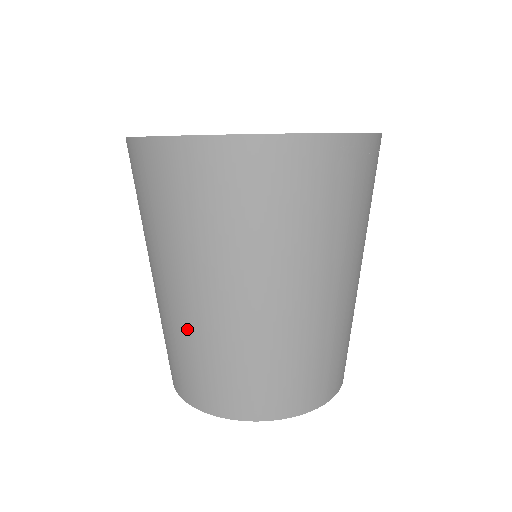
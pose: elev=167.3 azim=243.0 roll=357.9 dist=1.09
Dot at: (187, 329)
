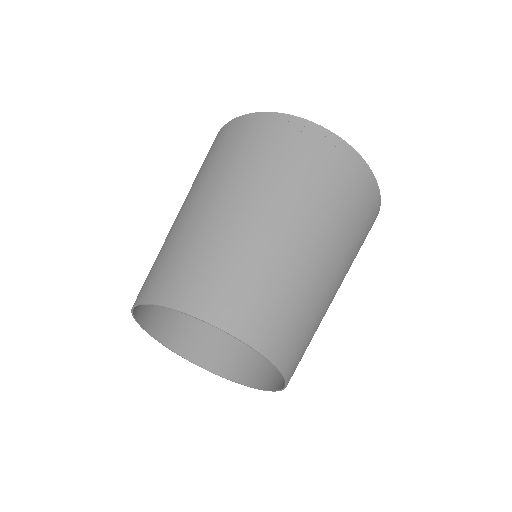
Dot at: occluded
